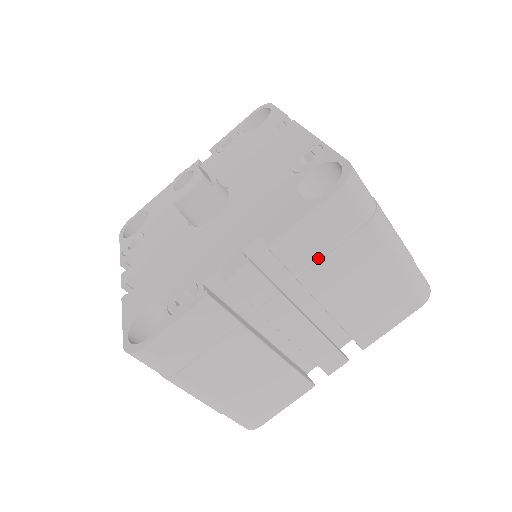
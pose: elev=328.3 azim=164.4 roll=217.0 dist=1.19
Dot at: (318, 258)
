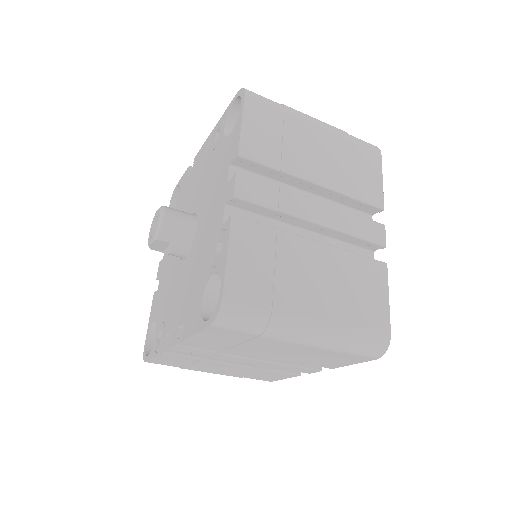
Dot at: (279, 149)
